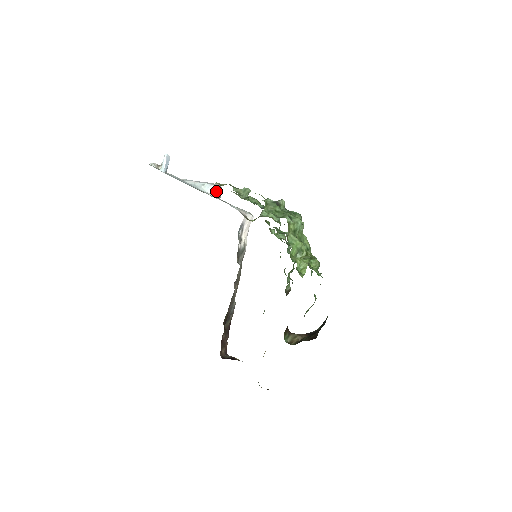
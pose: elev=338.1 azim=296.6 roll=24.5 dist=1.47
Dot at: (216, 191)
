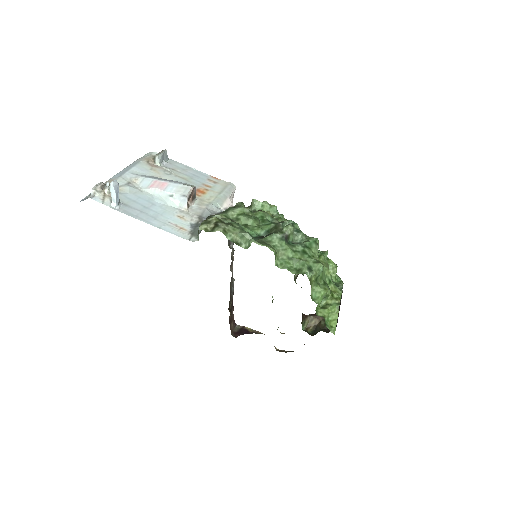
Dot at: (190, 197)
